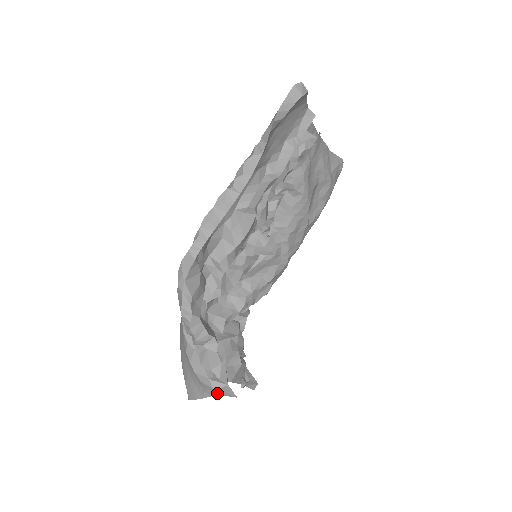
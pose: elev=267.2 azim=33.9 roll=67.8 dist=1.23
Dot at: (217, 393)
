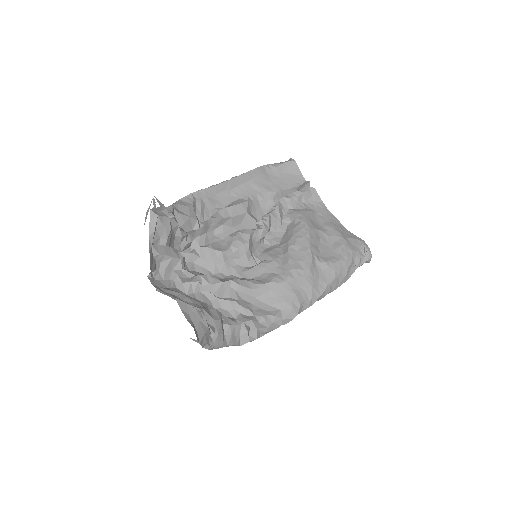
Dot at: occluded
